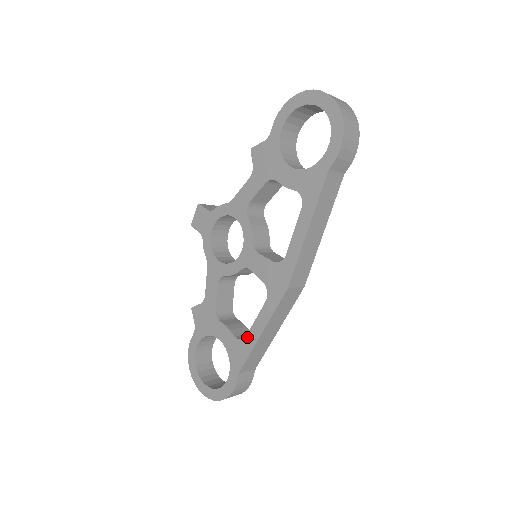
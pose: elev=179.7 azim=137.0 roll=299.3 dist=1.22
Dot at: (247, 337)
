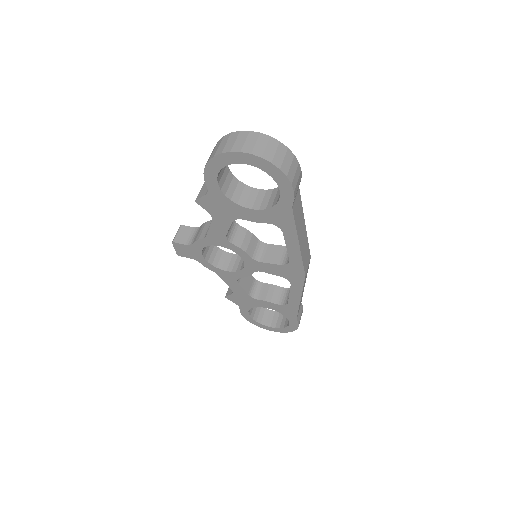
Dot at: (289, 303)
